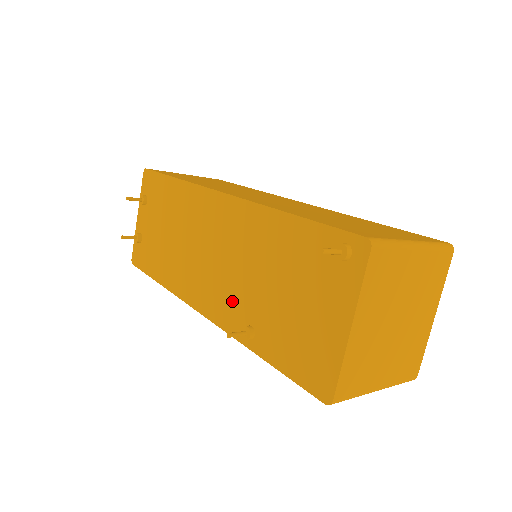
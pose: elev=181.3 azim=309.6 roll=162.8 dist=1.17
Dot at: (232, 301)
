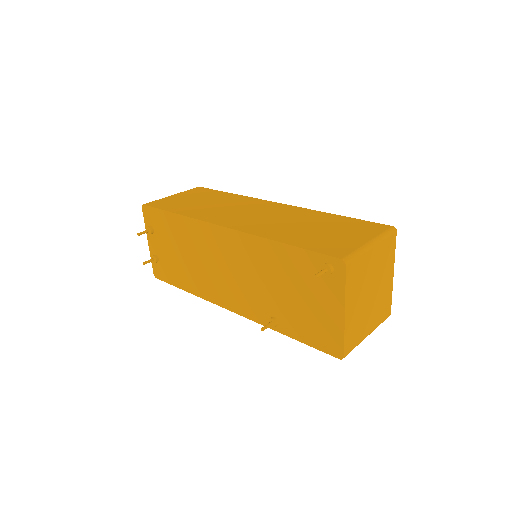
Dot at: (254, 301)
